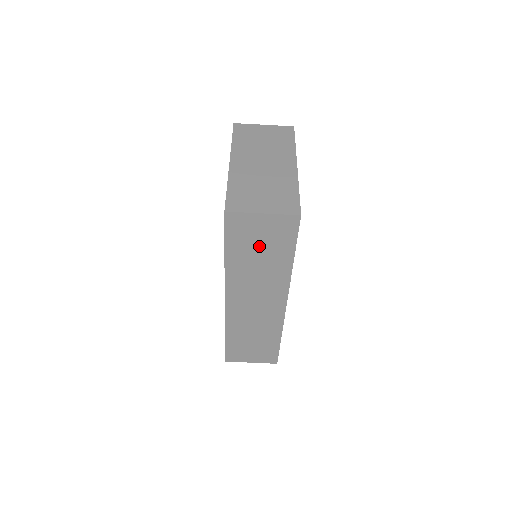
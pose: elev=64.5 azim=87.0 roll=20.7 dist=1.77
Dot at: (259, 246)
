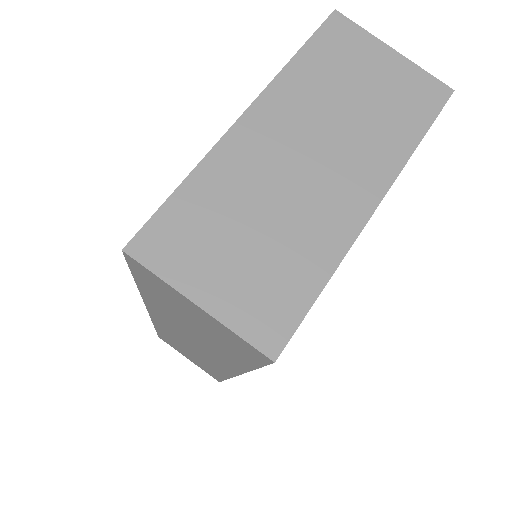
Dot at: (193, 321)
